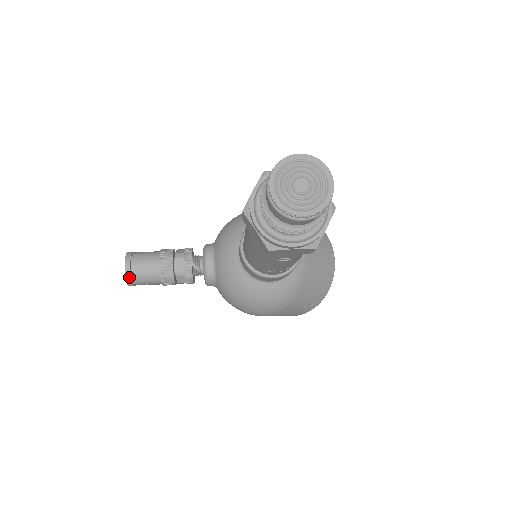
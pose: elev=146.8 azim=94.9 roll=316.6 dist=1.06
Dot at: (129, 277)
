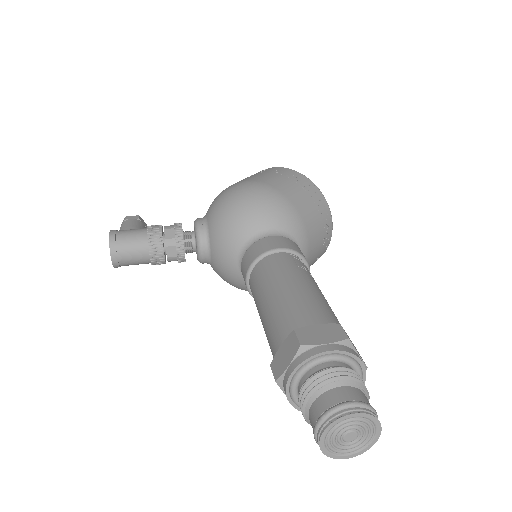
Dot at: (117, 266)
